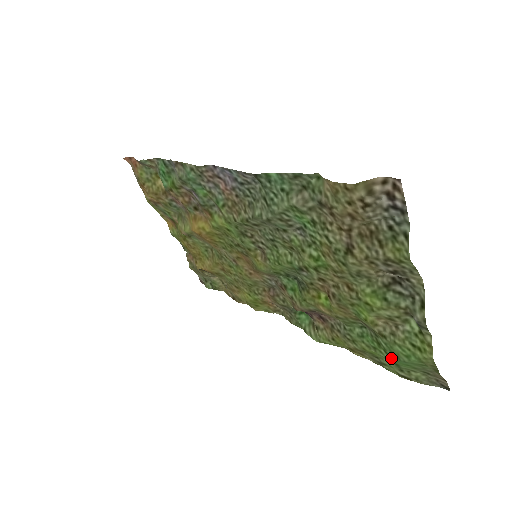
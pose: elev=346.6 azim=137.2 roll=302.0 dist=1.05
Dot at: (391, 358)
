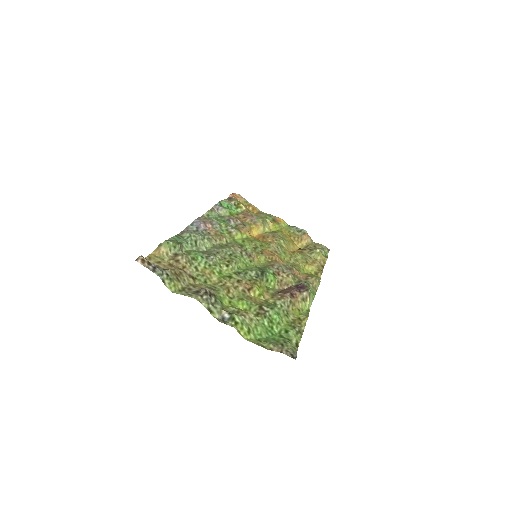
Dot at: (274, 333)
